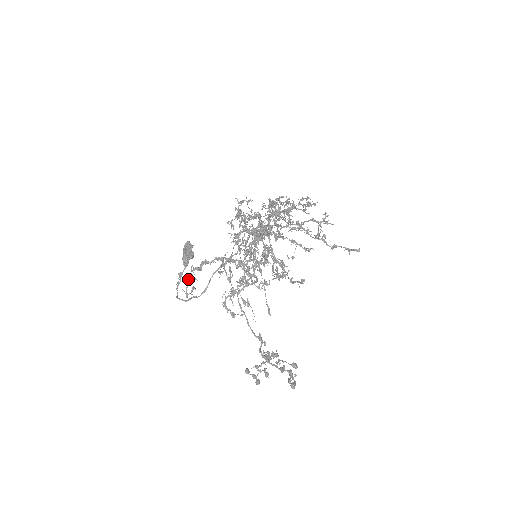
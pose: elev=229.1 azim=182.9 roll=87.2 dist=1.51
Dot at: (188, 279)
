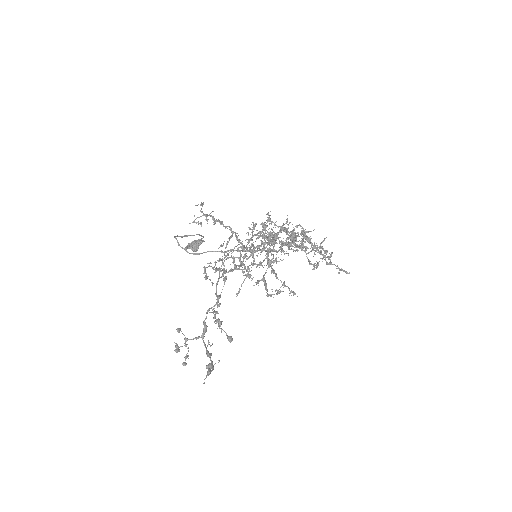
Dot at: (204, 214)
